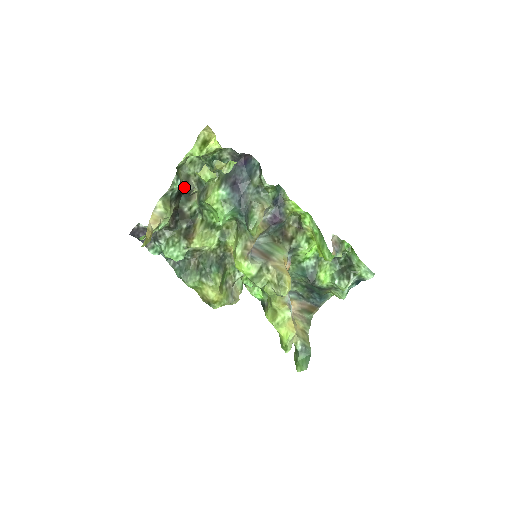
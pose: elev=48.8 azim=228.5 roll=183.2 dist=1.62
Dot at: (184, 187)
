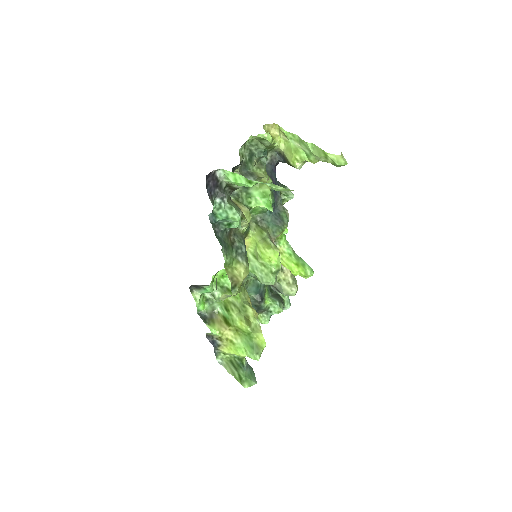
Dot at: (242, 161)
